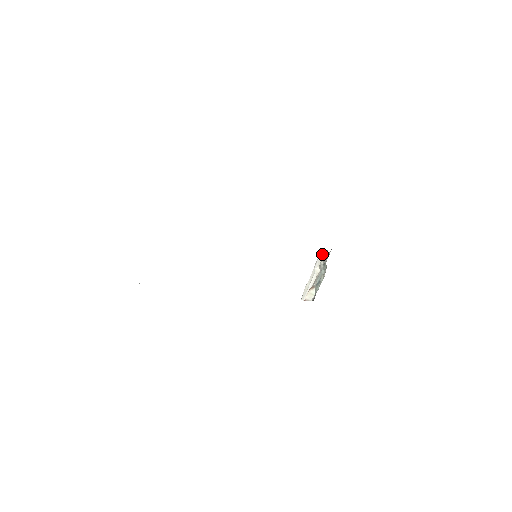
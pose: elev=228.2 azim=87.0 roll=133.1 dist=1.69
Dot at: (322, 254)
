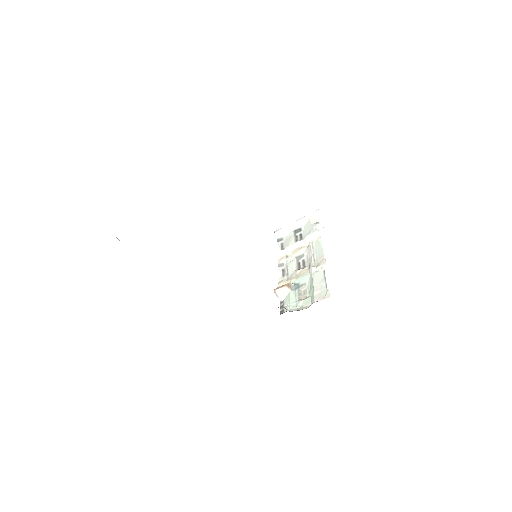
Dot at: (321, 233)
